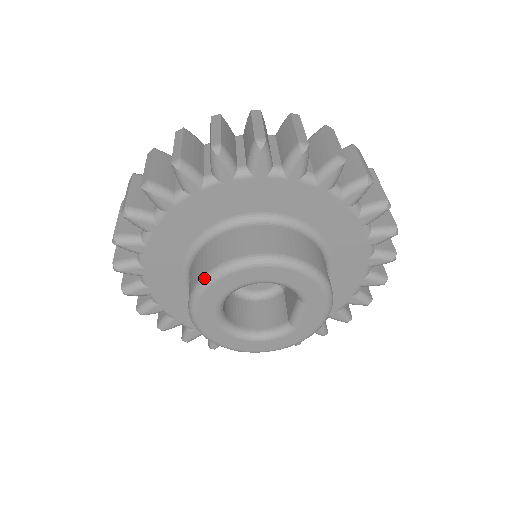
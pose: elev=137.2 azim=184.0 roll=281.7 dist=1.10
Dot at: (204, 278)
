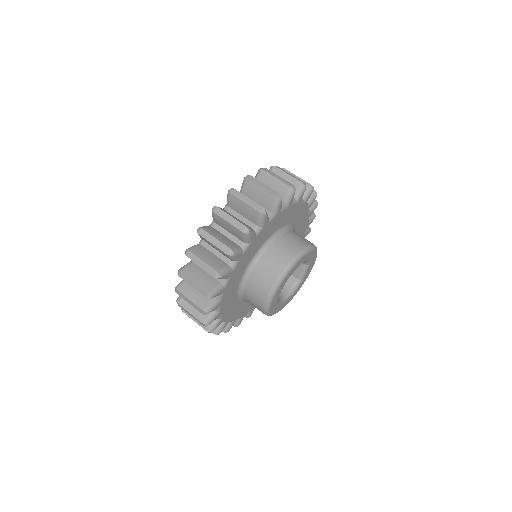
Dot at: (277, 282)
